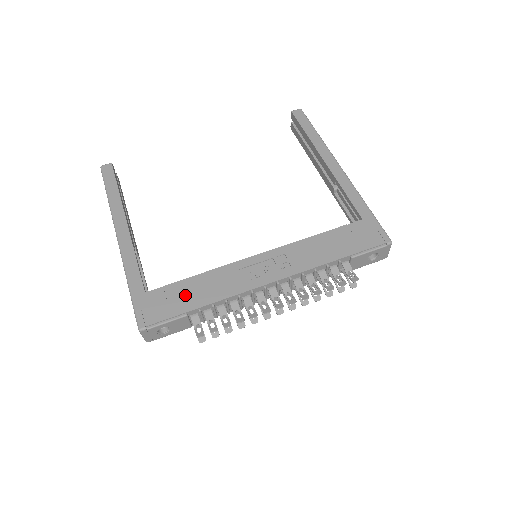
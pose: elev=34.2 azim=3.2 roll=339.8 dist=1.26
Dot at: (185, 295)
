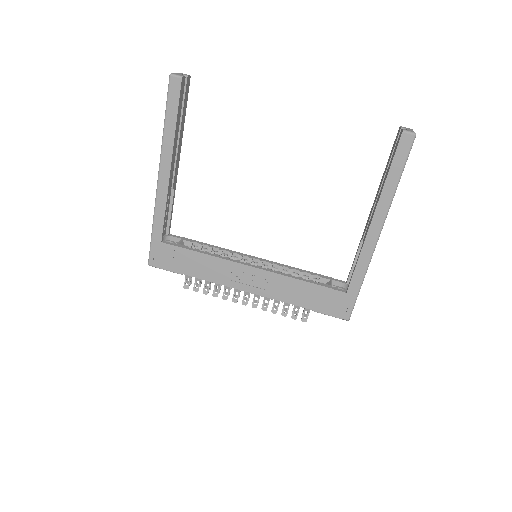
Dot at: (187, 262)
